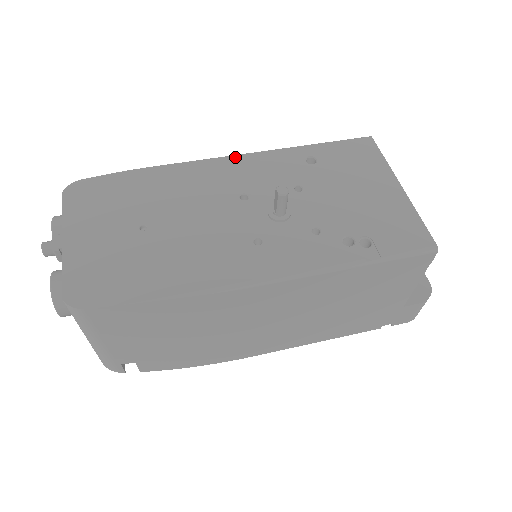
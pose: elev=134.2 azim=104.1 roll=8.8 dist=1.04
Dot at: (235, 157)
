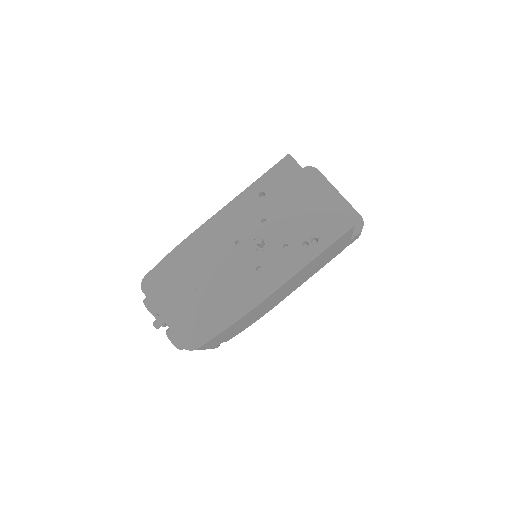
Dot at: (217, 215)
